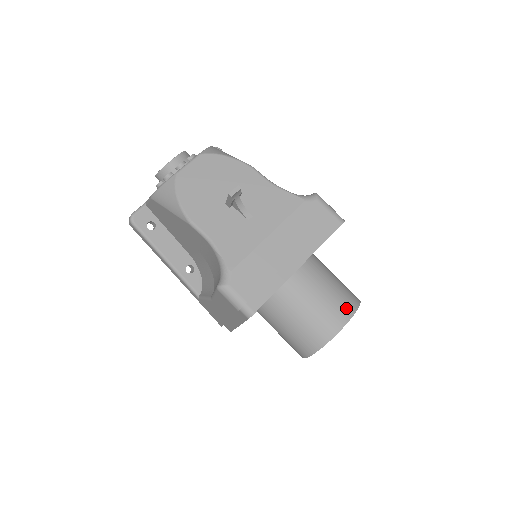
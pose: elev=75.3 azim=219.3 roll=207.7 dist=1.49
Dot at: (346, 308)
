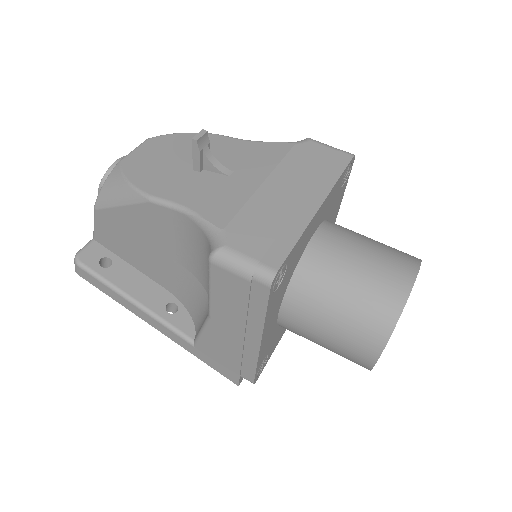
Dot at: (405, 260)
